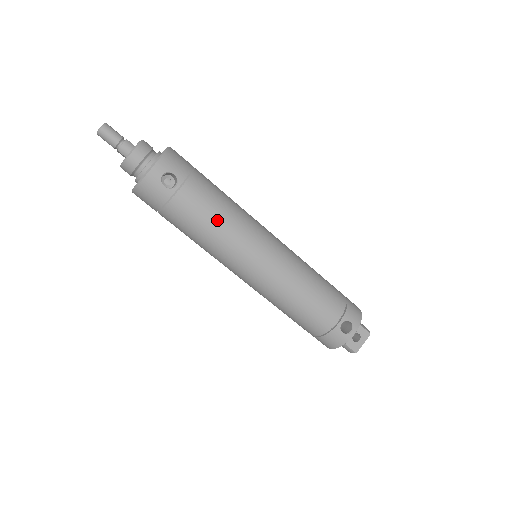
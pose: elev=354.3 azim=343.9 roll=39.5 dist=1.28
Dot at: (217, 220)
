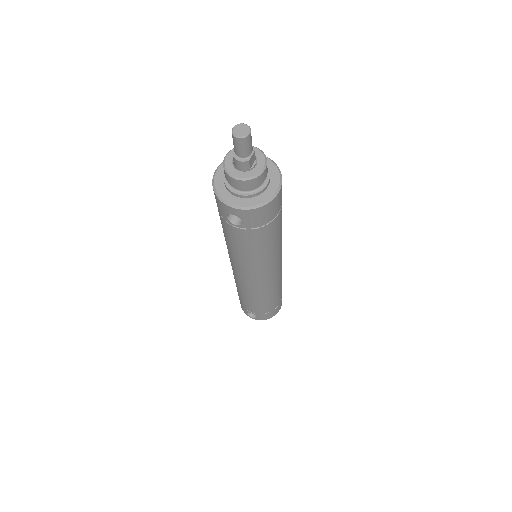
Dot at: (240, 251)
